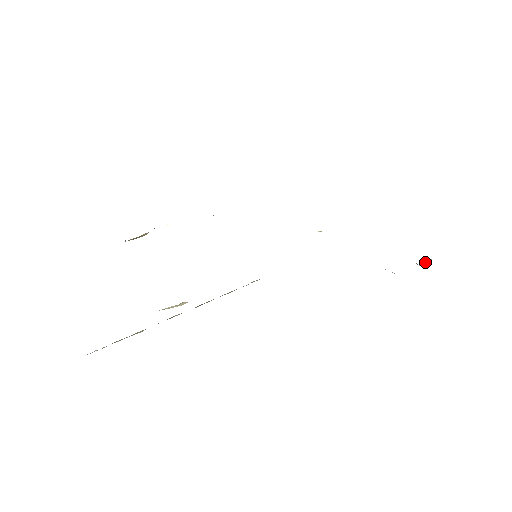
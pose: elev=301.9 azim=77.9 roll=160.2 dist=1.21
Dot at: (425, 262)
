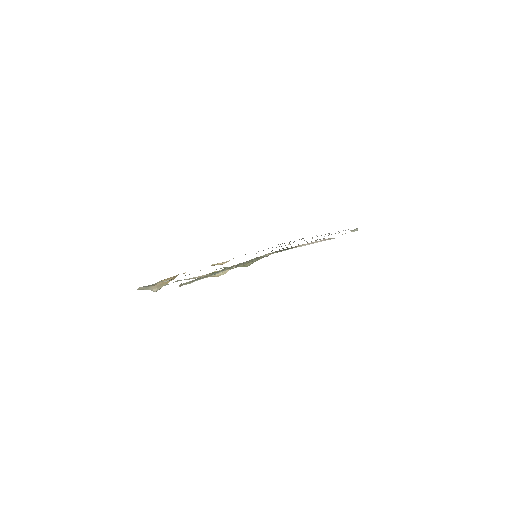
Dot at: (355, 230)
